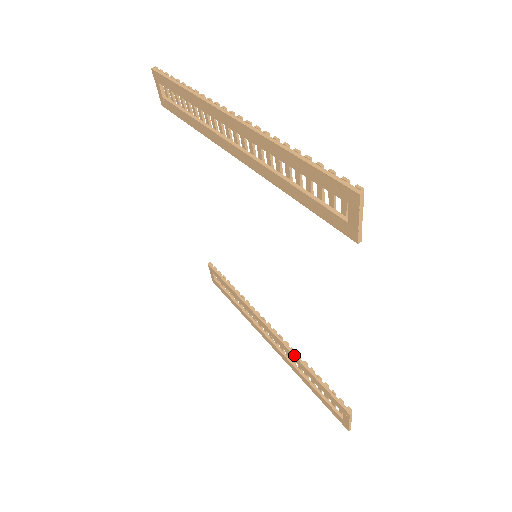
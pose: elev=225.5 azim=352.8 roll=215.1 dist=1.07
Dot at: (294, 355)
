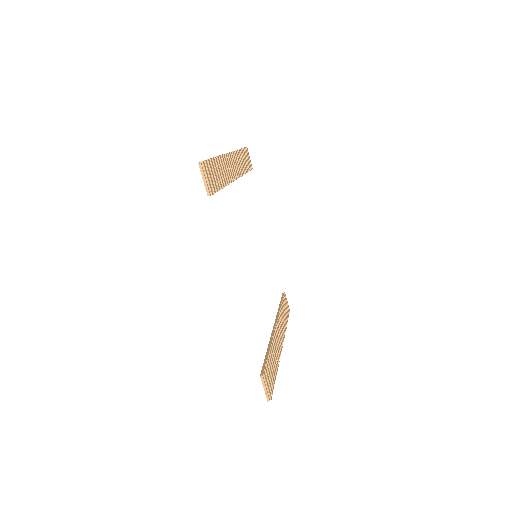
Dot at: (269, 342)
